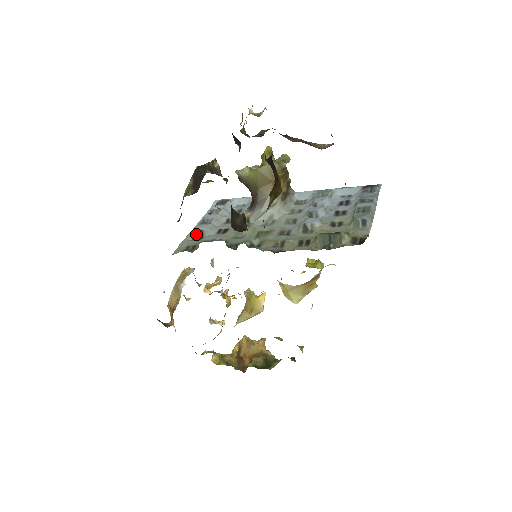
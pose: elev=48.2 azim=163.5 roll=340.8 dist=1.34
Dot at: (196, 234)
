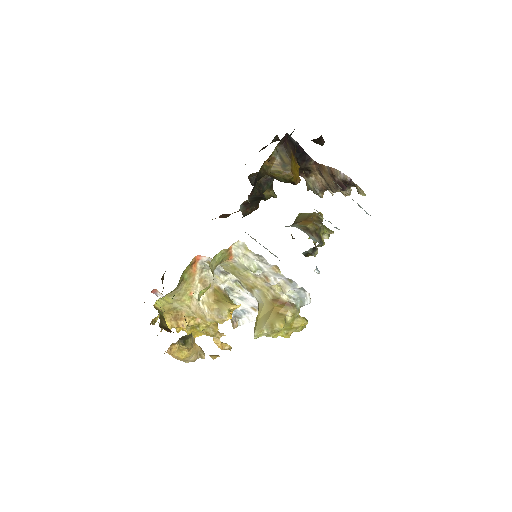
Dot at: occluded
